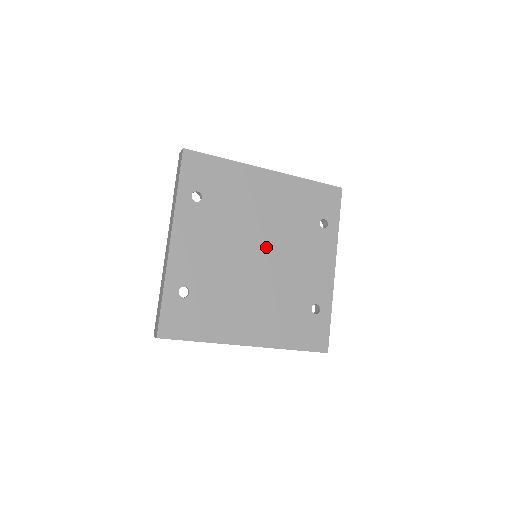
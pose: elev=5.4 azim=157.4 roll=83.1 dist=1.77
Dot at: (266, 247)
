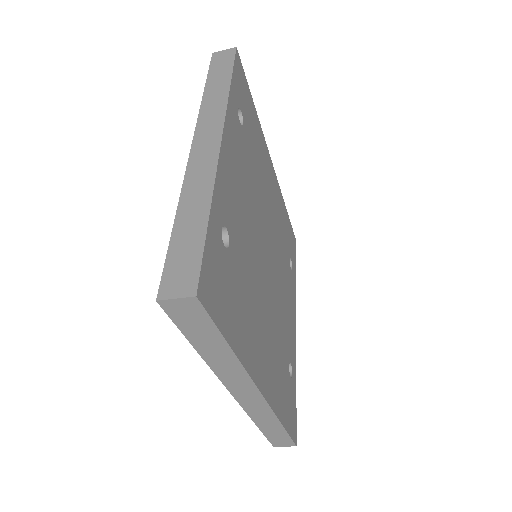
Dot at: (271, 249)
